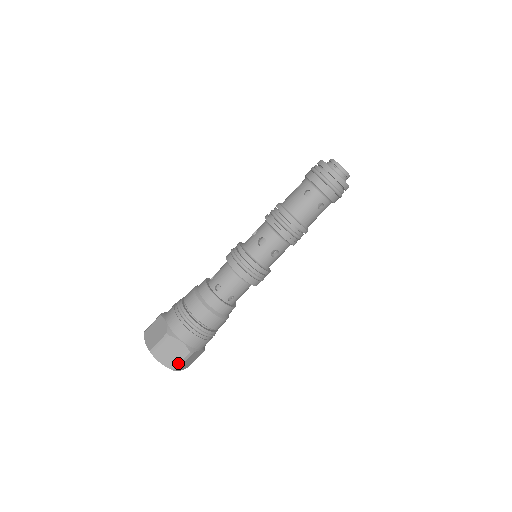
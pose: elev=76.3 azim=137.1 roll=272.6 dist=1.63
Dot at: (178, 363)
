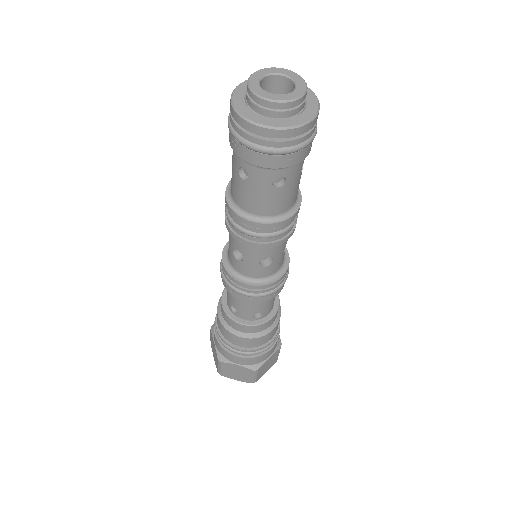
Dot at: (251, 378)
